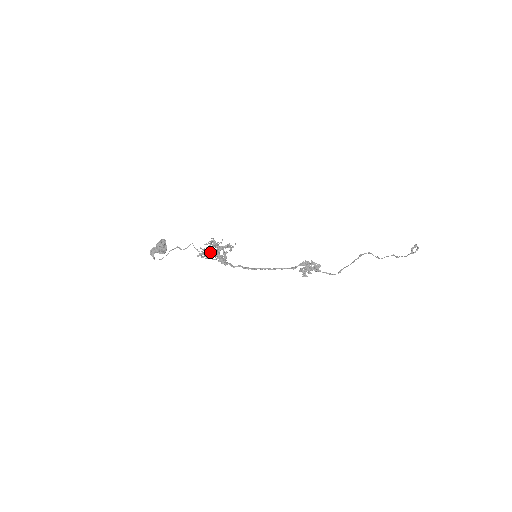
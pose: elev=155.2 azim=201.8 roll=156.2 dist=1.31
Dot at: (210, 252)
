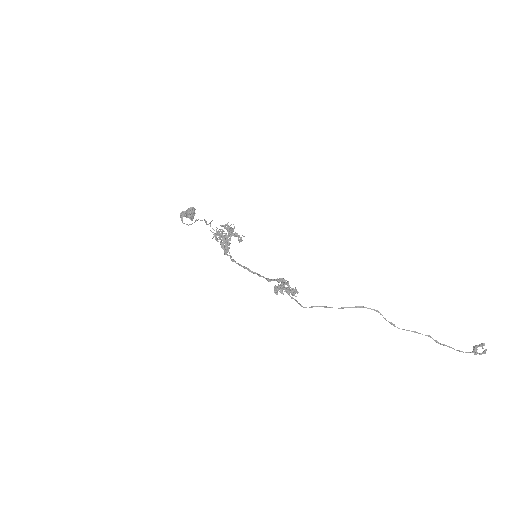
Dot at: (219, 234)
